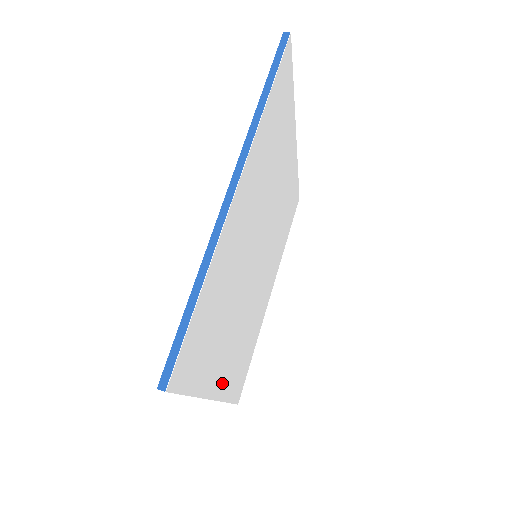
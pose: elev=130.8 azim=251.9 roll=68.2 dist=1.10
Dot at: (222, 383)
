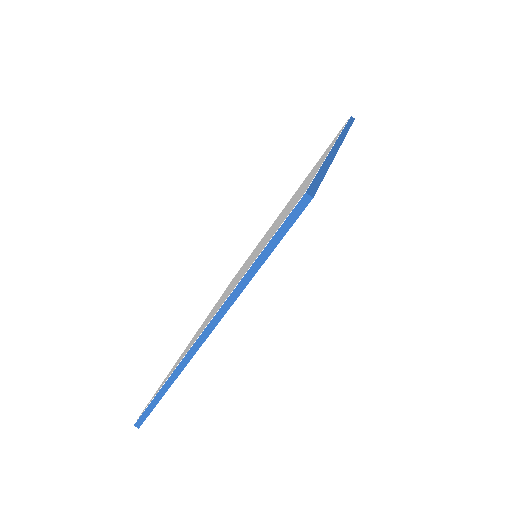
Dot at: occluded
